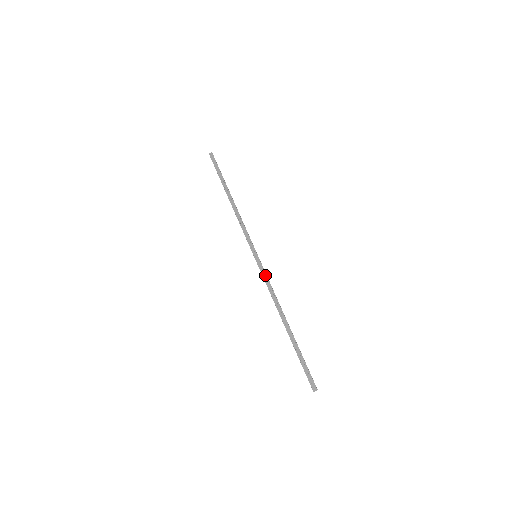
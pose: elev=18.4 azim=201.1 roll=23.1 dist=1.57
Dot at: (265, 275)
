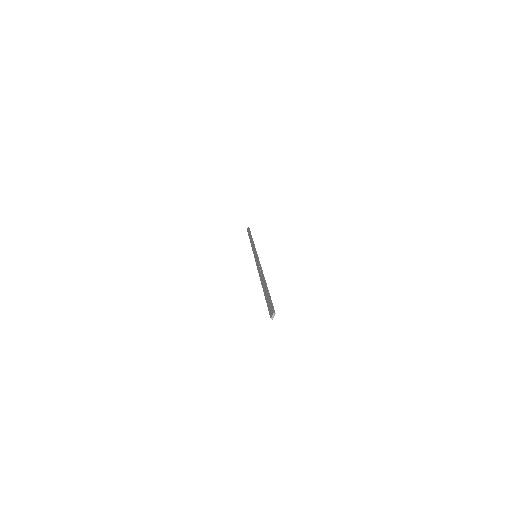
Dot at: (257, 261)
